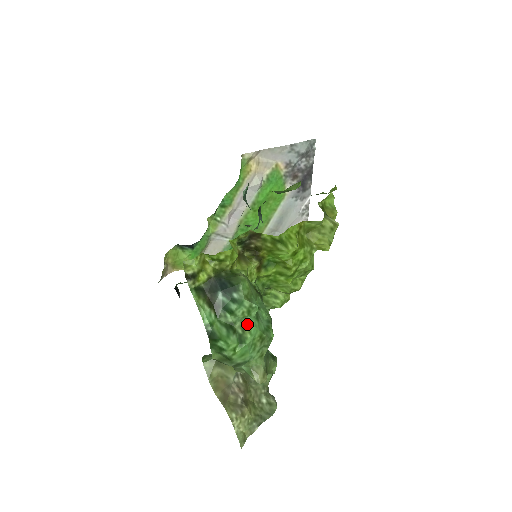
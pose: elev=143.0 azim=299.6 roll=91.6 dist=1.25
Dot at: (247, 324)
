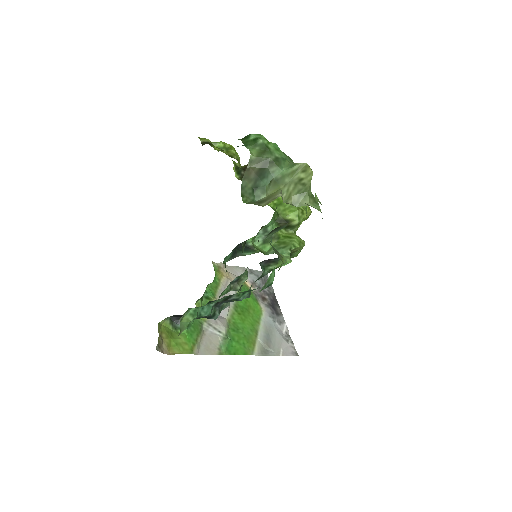
Dot at: occluded
